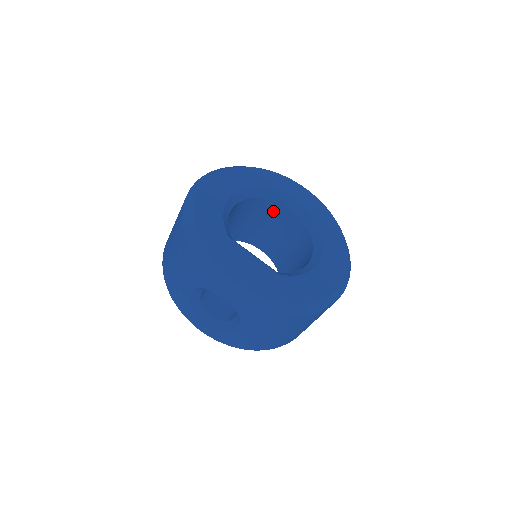
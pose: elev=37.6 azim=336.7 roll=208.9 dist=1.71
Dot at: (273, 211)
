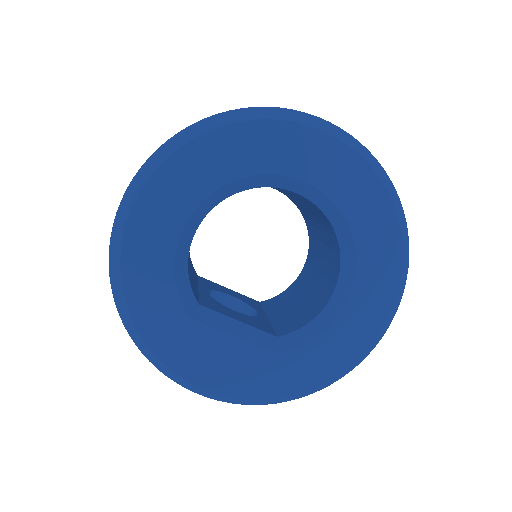
Dot at: occluded
